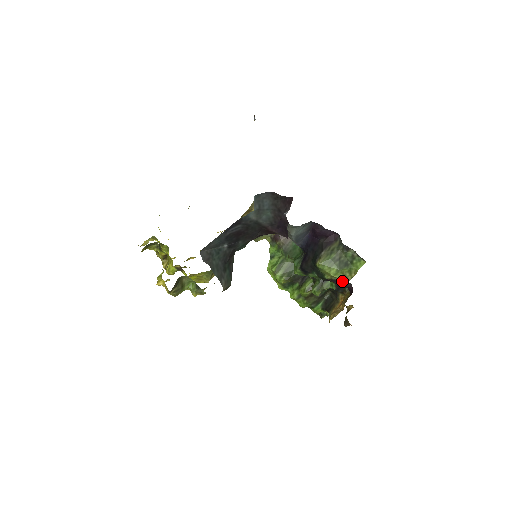
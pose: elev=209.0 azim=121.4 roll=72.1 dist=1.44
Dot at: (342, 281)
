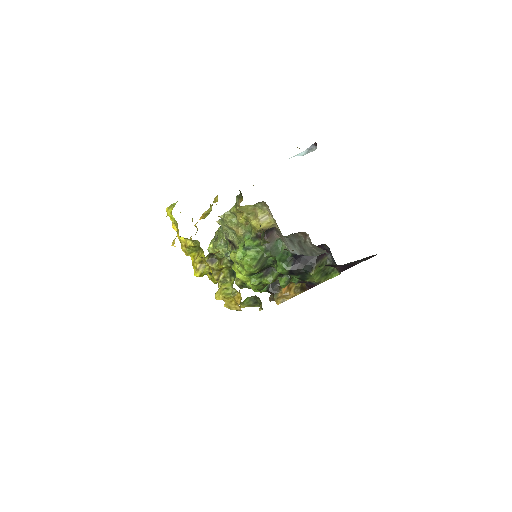
Dot at: (315, 283)
